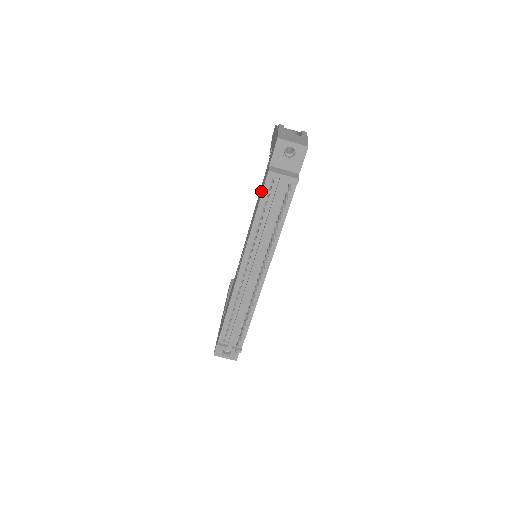
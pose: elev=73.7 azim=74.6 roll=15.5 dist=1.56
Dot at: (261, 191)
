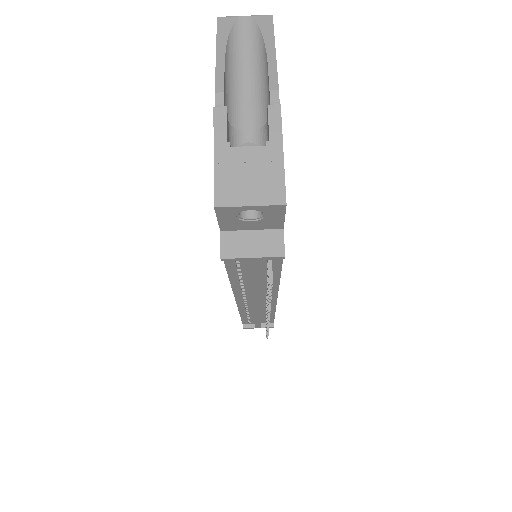
Dot at: occluded
